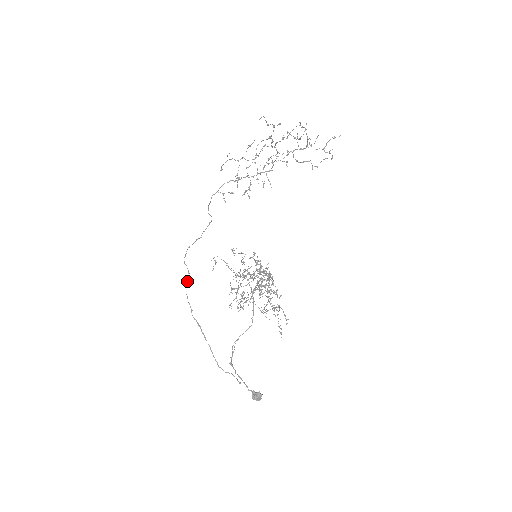
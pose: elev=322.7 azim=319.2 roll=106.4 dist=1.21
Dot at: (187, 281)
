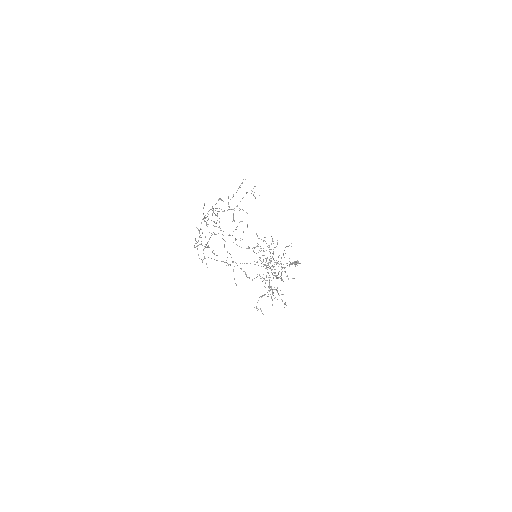
Dot at: occluded
